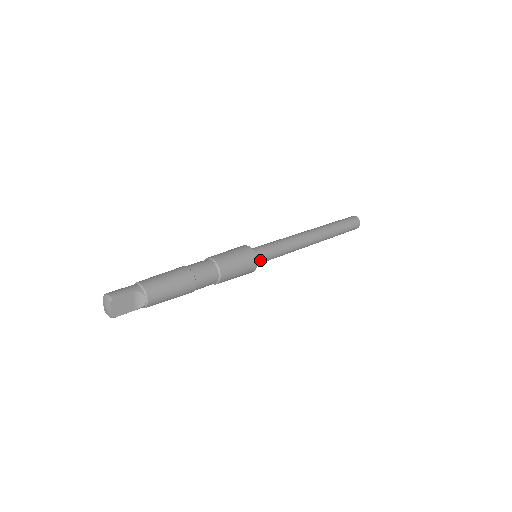
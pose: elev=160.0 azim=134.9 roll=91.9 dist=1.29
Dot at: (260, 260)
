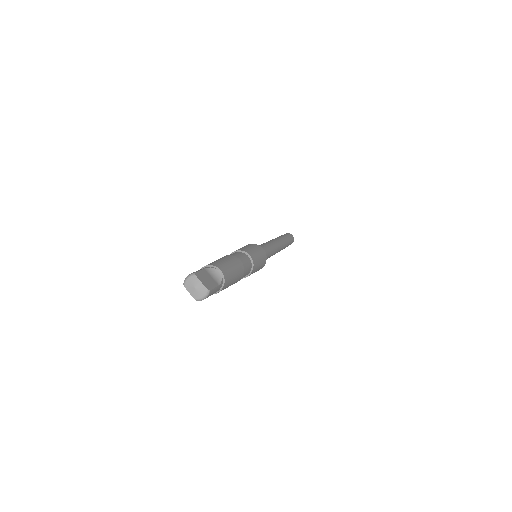
Dot at: occluded
